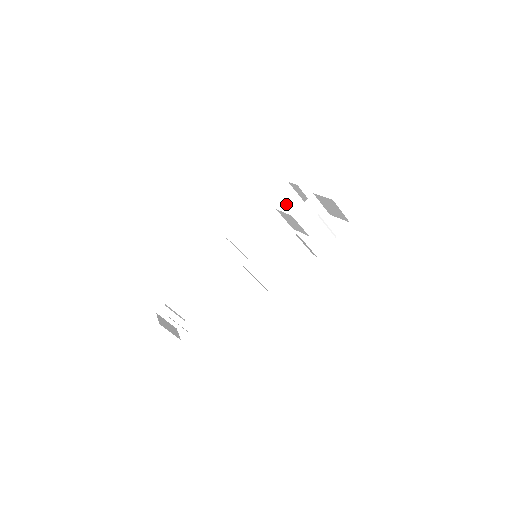
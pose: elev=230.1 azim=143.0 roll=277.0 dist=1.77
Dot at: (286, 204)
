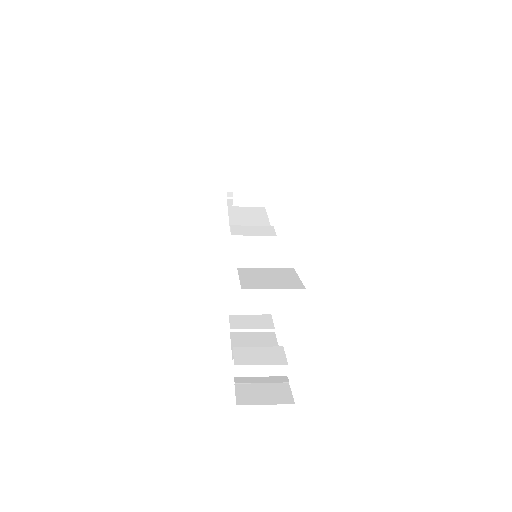
Dot at: occluded
